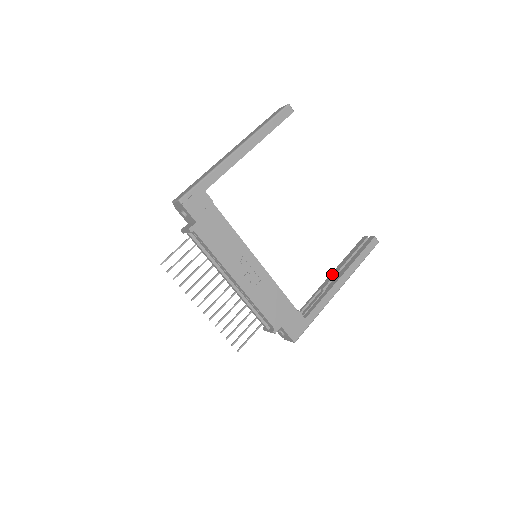
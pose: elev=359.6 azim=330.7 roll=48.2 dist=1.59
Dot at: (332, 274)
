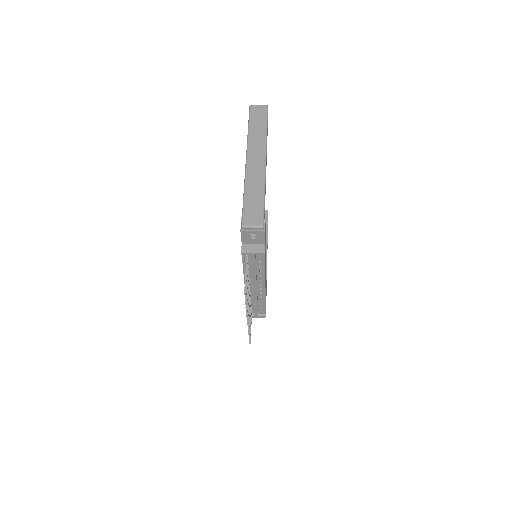
Dot at: occluded
